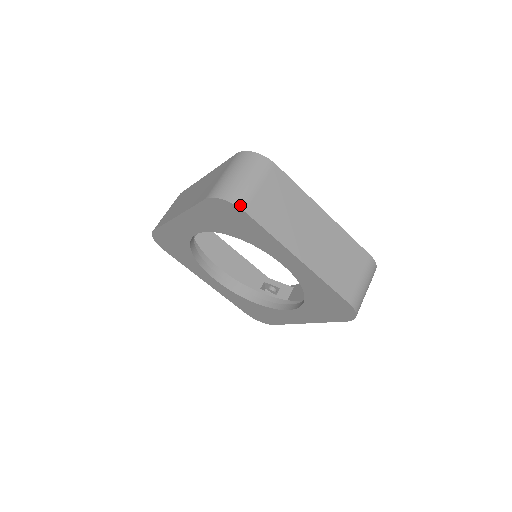
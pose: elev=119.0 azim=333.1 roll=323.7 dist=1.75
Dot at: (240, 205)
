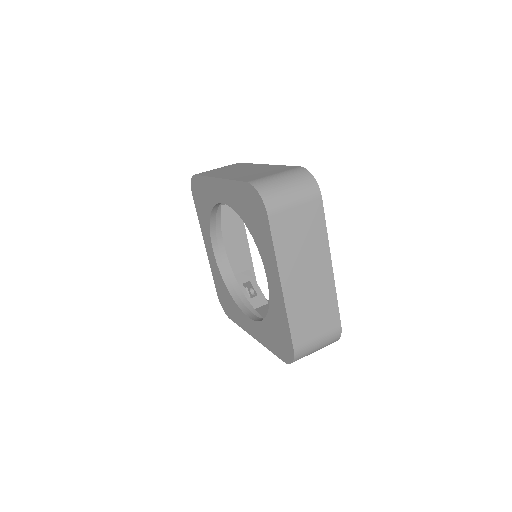
Dot at: occluded
